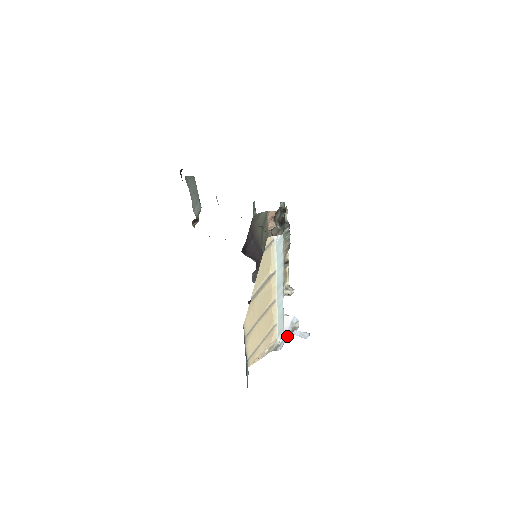
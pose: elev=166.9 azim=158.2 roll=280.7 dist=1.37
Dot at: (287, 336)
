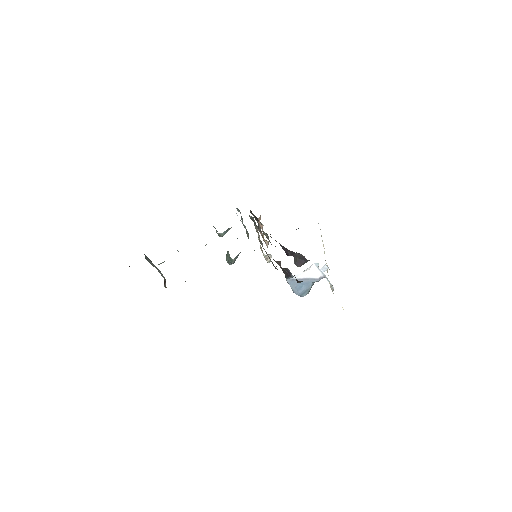
Dot at: (326, 277)
